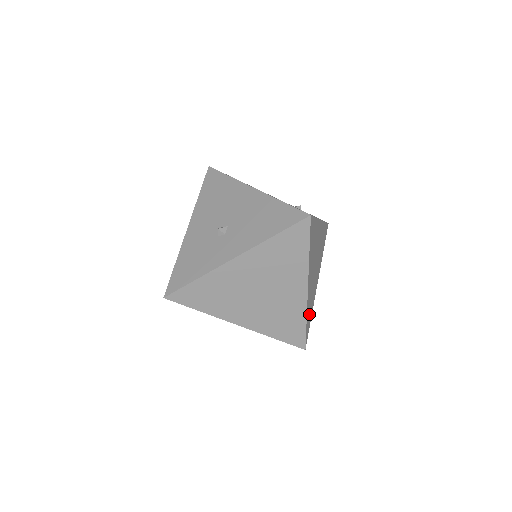
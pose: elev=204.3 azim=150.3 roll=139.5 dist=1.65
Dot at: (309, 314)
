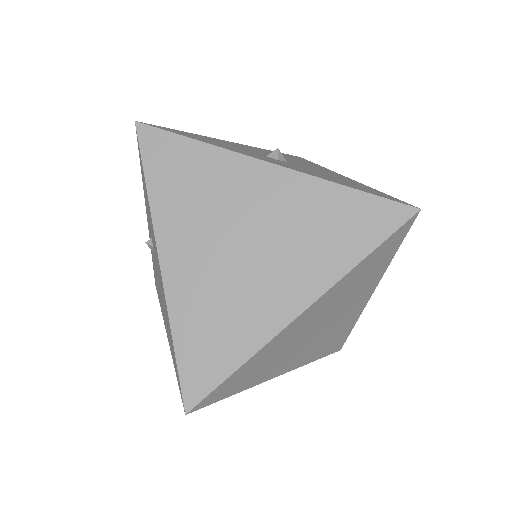
Dot at: (247, 373)
